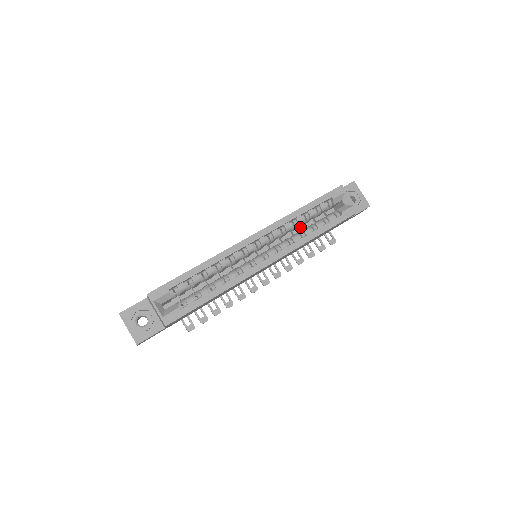
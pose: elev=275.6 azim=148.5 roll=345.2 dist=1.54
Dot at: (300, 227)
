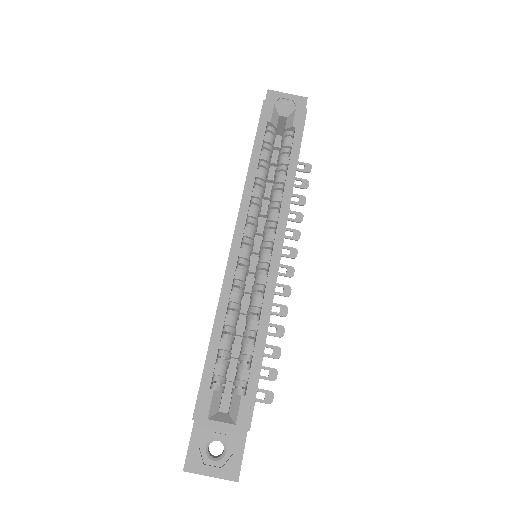
Dot at: occluded
